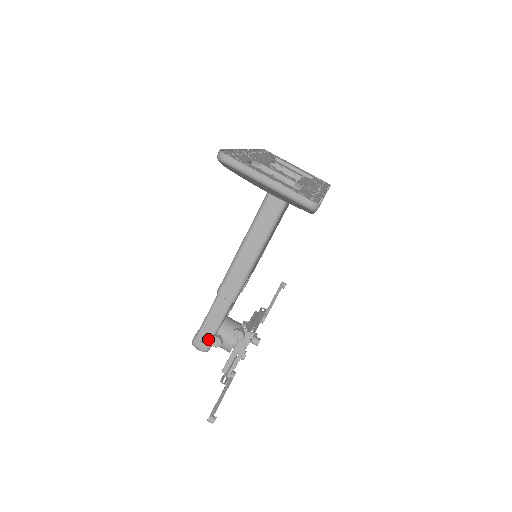
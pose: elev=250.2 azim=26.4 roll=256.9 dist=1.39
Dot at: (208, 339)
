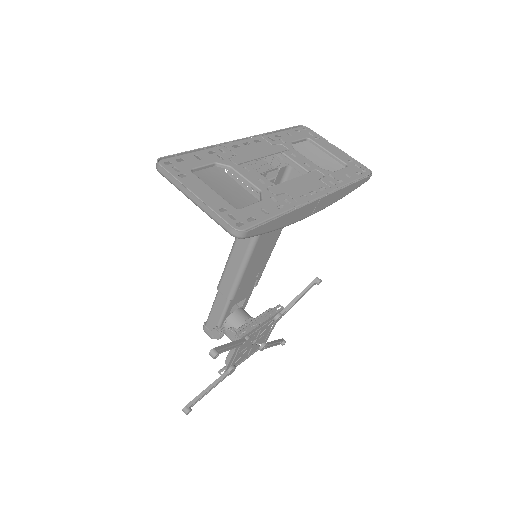
Dot at: occluded
